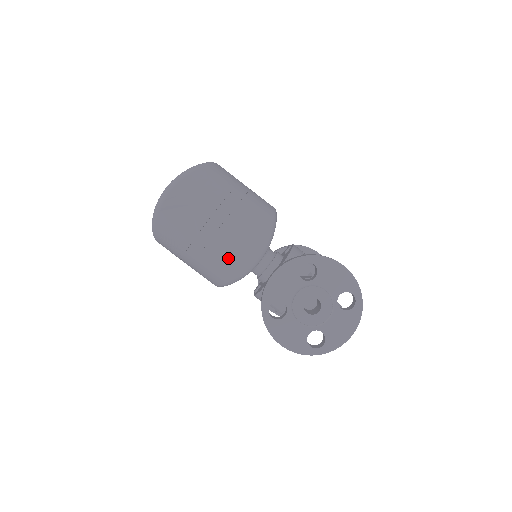
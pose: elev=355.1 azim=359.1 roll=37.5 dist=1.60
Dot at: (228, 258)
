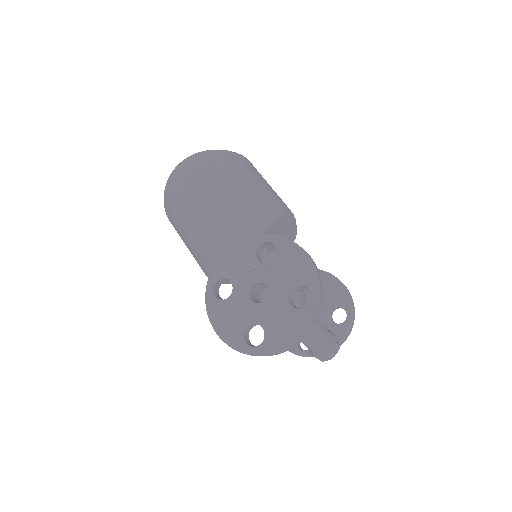
Dot at: (213, 239)
